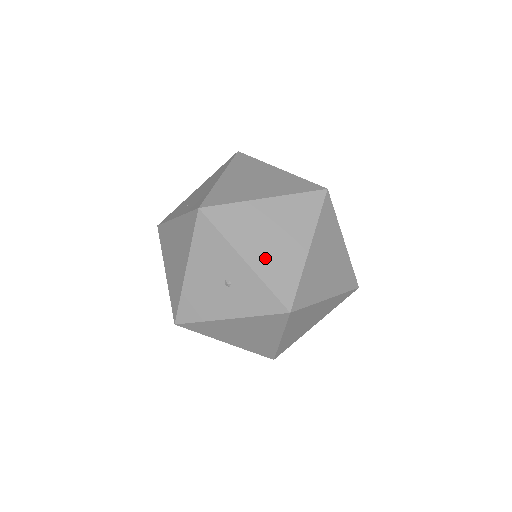
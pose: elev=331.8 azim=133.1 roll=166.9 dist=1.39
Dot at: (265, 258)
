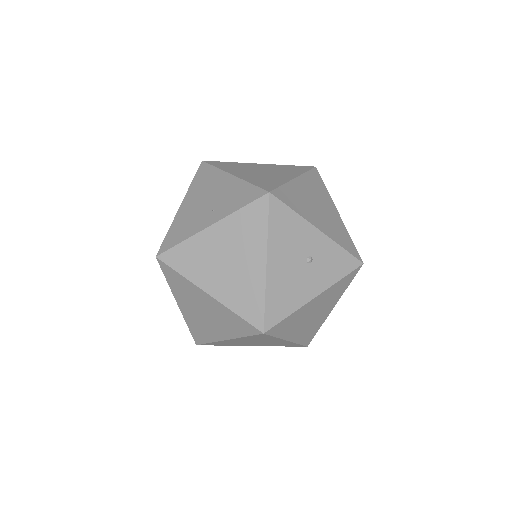
Dot at: (327, 225)
